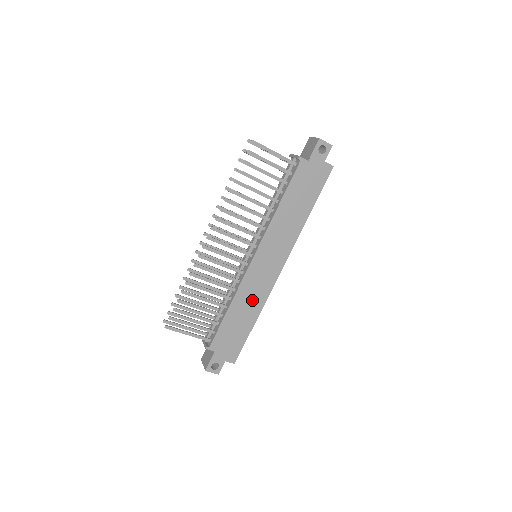
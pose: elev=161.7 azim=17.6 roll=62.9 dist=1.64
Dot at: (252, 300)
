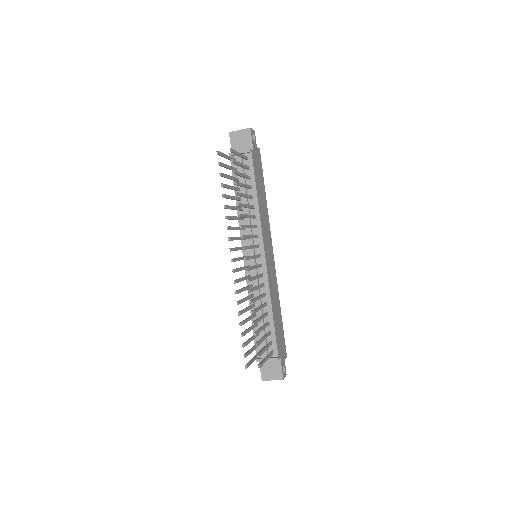
Dot at: (275, 293)
